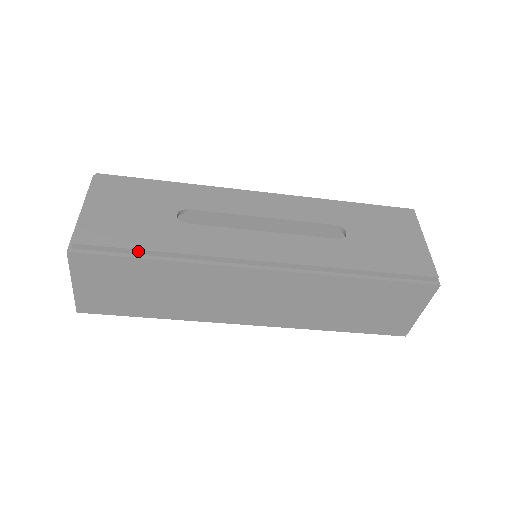
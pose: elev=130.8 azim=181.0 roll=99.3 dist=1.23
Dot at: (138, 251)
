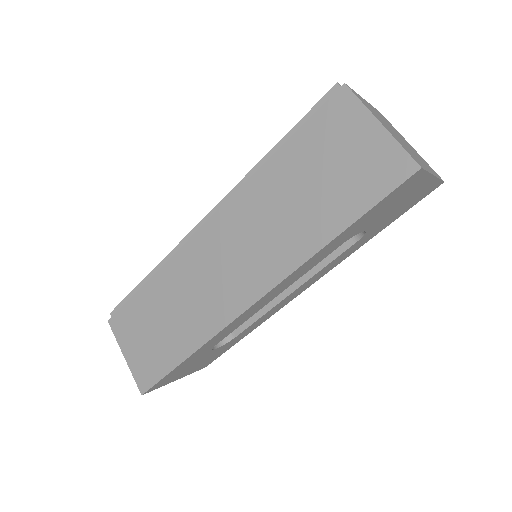
Dot at: (139, 287)
